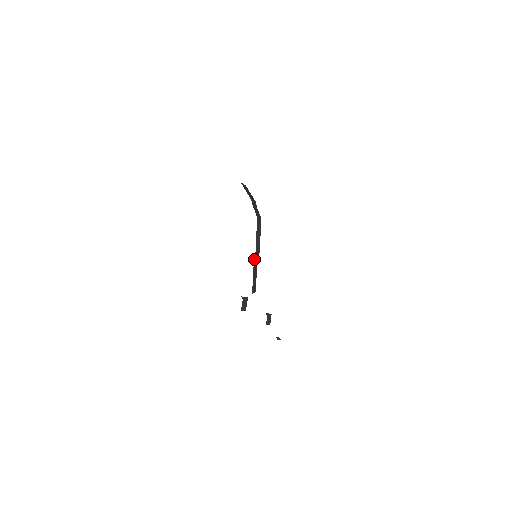
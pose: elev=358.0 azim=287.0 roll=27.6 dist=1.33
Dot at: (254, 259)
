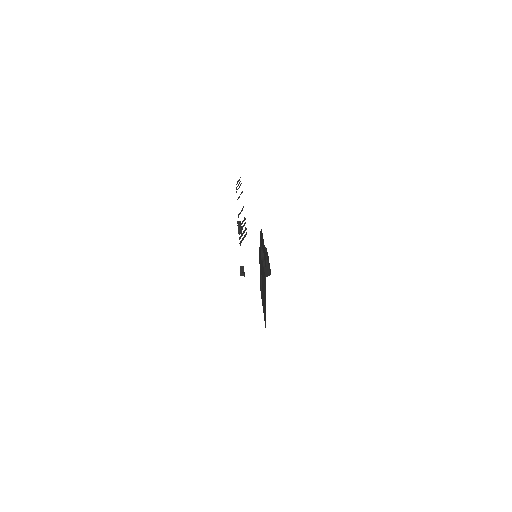
Dot at: occluded
